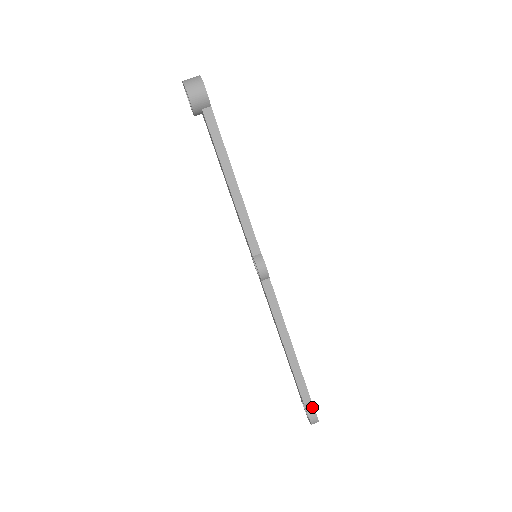
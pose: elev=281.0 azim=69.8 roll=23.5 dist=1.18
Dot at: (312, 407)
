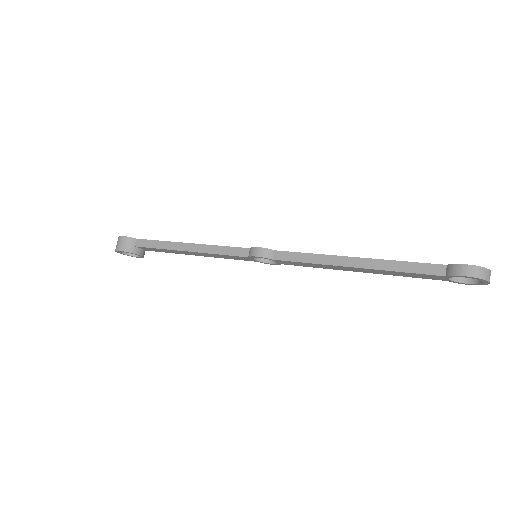
Dot at: (452, 266)
